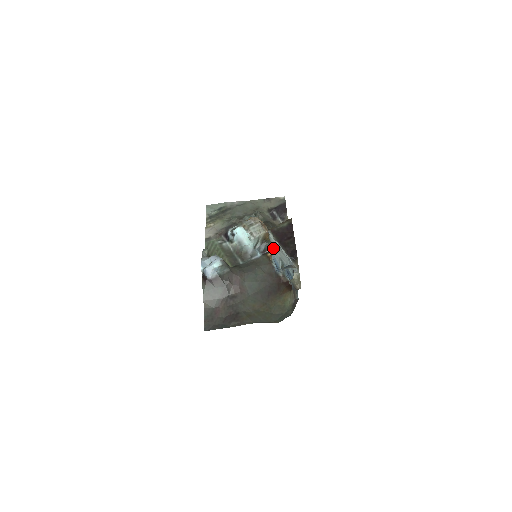
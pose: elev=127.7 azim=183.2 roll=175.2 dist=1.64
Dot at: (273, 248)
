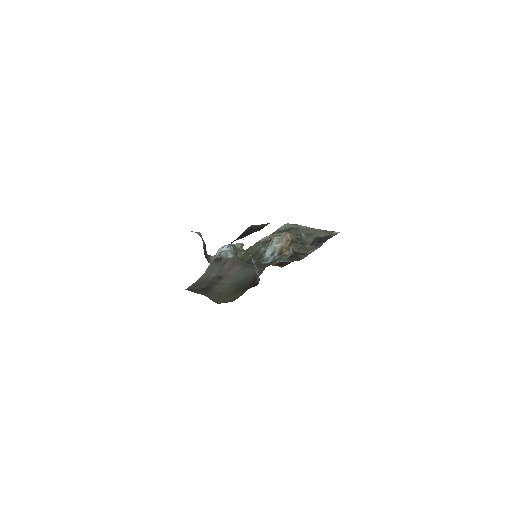
Dot at: occluded
